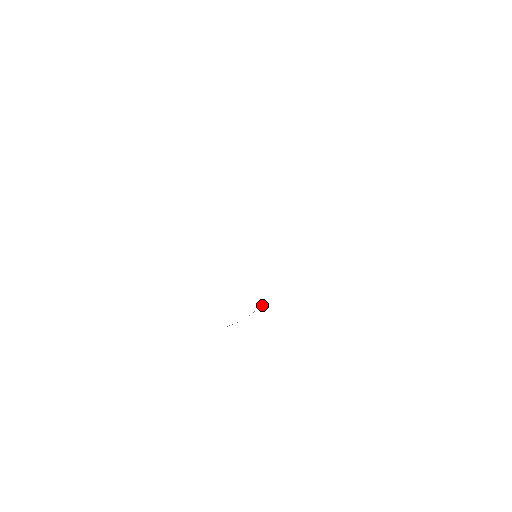
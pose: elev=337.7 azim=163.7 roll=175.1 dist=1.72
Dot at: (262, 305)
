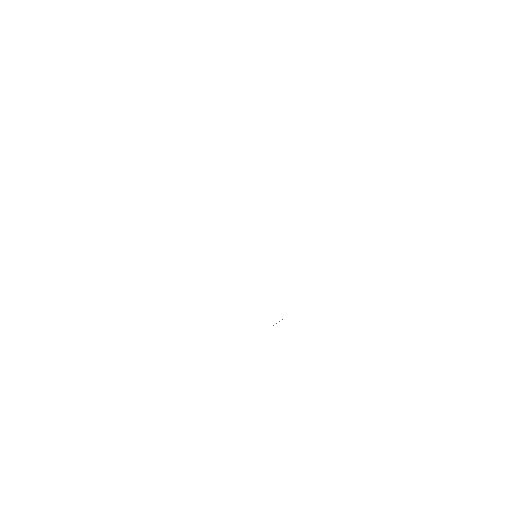
Dot at: occluded
